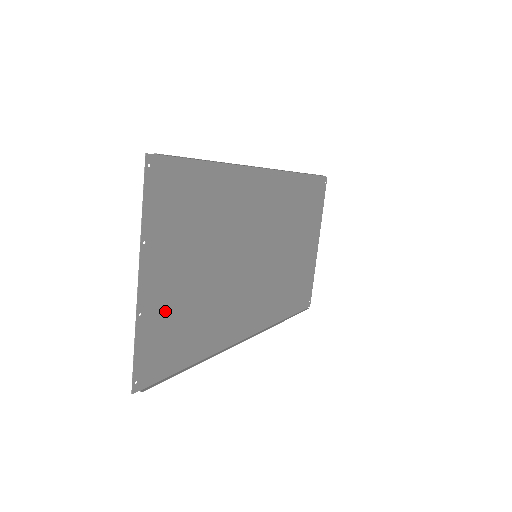
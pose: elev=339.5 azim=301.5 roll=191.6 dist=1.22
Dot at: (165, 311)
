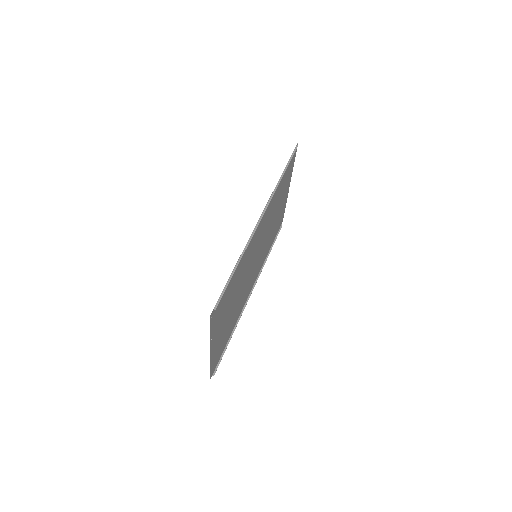
Dot at: (219, 342)
